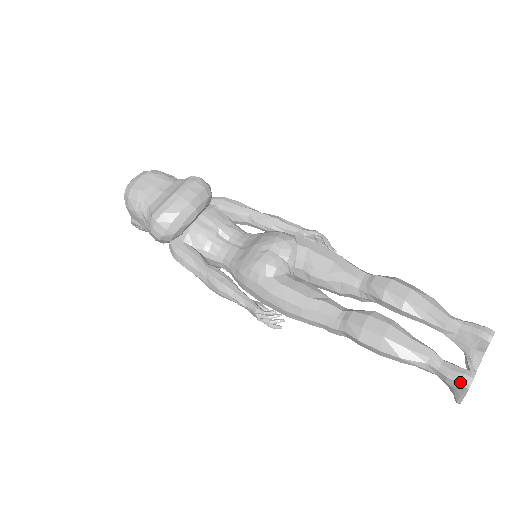
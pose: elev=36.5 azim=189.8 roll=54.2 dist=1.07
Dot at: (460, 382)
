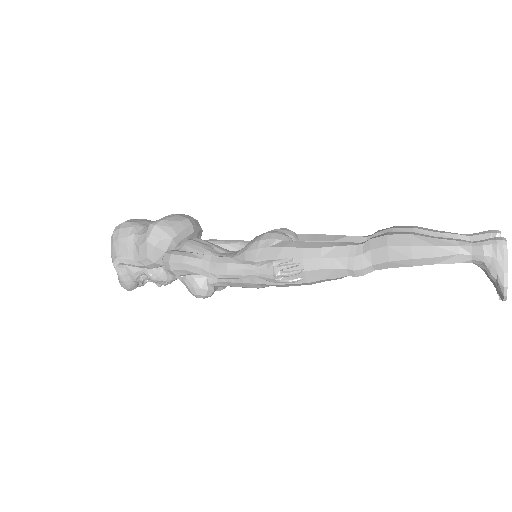
Dot at: (496, 242)
